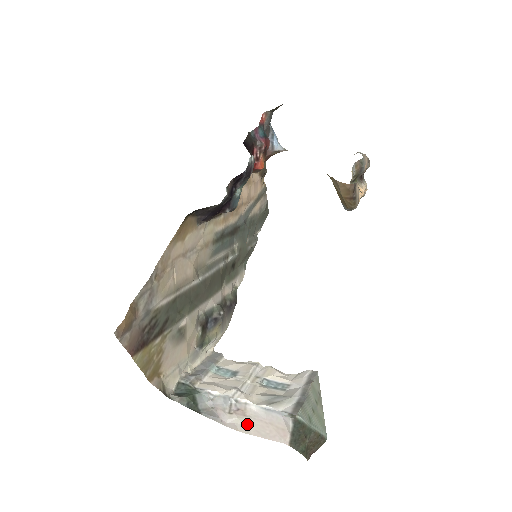
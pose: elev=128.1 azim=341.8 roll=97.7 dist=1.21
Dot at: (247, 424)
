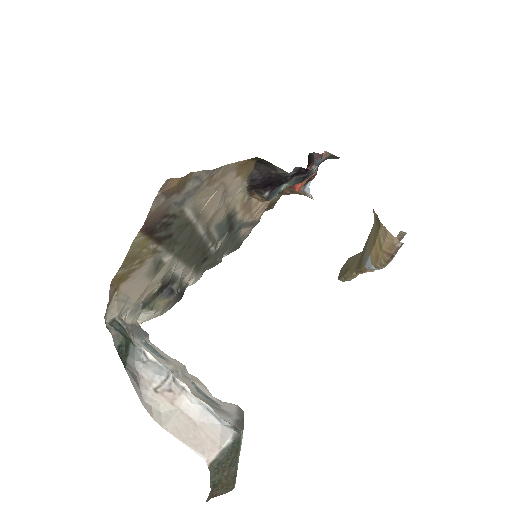
Dot at: (168, 415)
